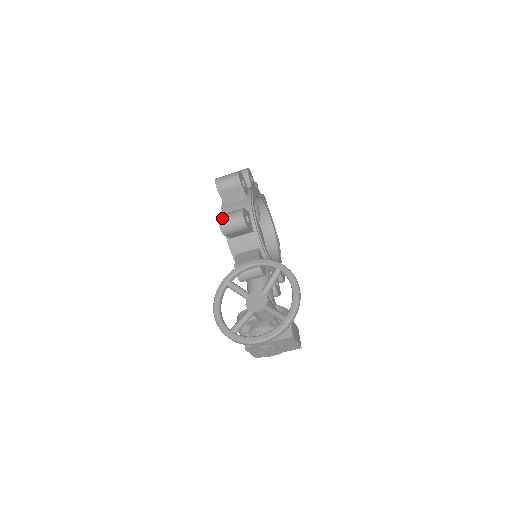
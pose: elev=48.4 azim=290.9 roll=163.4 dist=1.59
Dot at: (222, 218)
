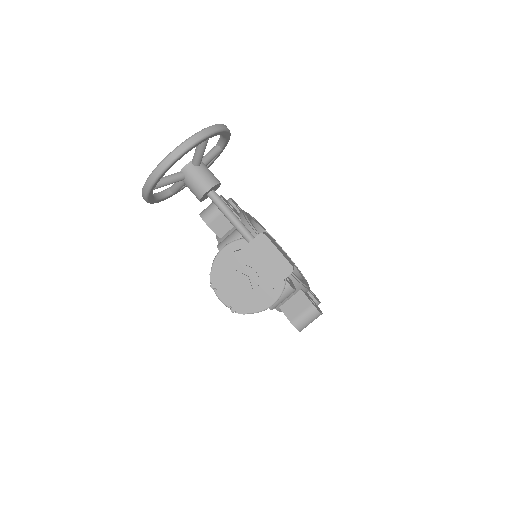
Dot at: (203, 210)
